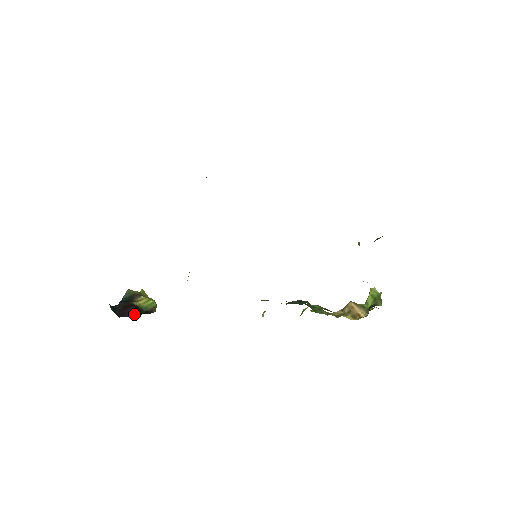
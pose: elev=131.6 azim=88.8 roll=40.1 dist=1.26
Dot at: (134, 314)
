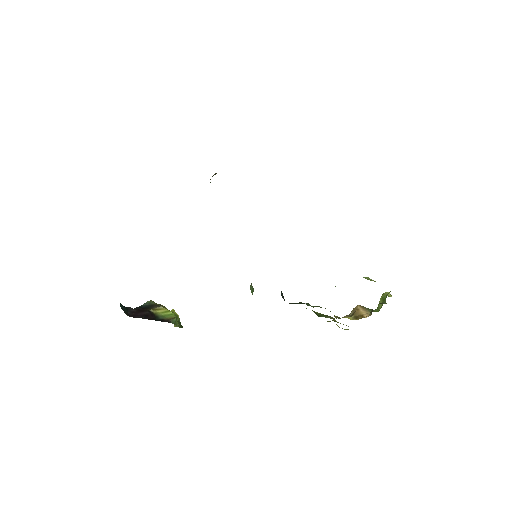
Dot at: (146, 318)
